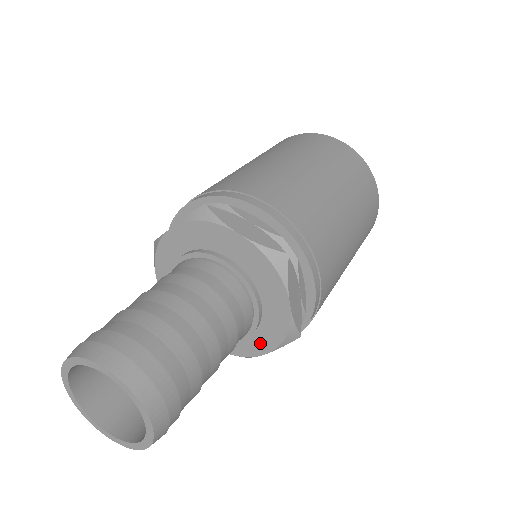
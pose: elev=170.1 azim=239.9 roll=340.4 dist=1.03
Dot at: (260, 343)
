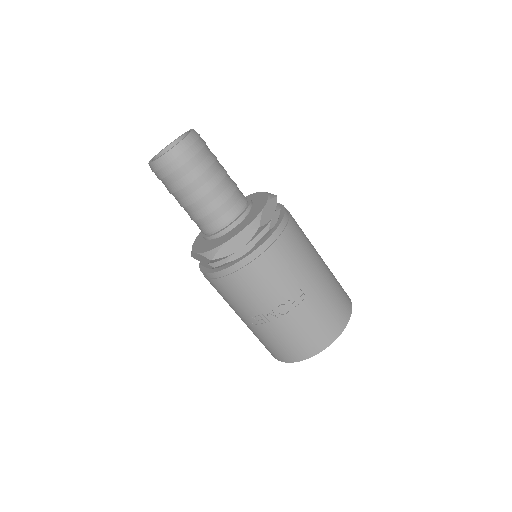
Dot at: (233, 233)
